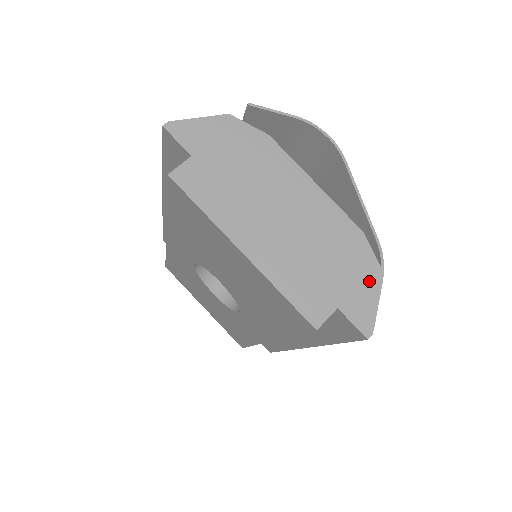
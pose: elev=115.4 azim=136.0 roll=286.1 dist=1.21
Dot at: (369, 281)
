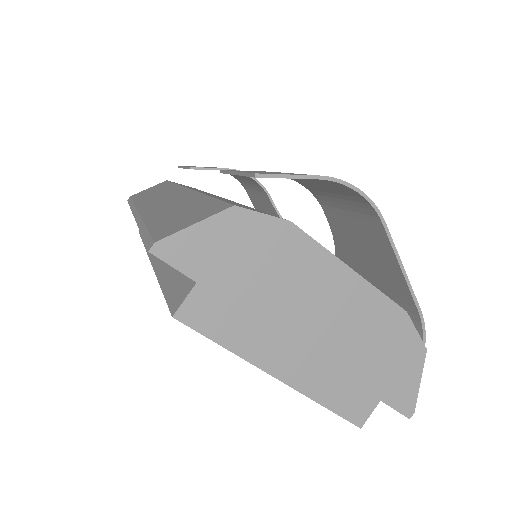
Dot at: (412, 363)
